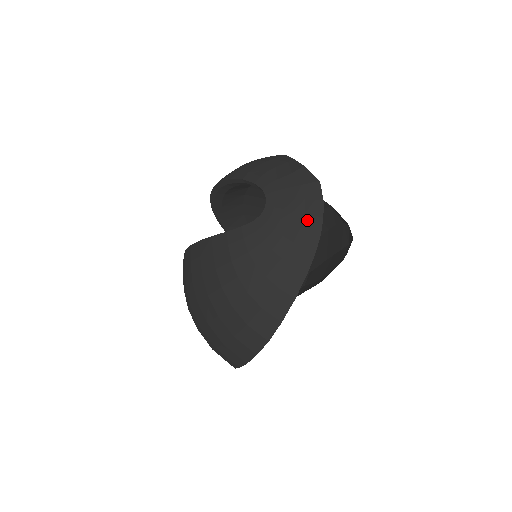
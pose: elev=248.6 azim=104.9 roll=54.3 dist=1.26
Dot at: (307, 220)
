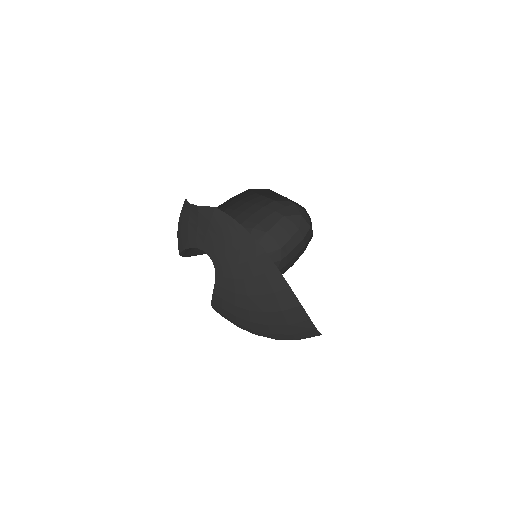
Dot at: (238, 240)
